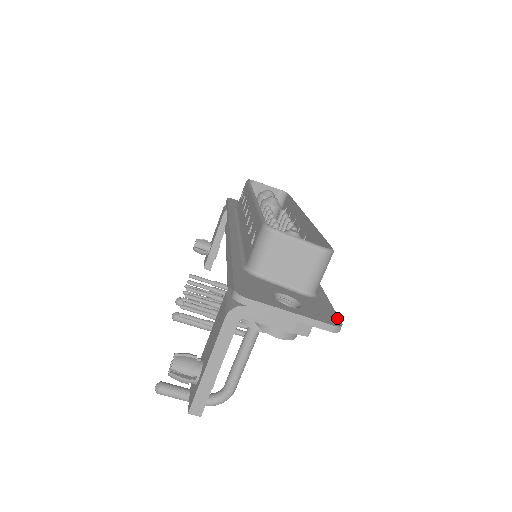
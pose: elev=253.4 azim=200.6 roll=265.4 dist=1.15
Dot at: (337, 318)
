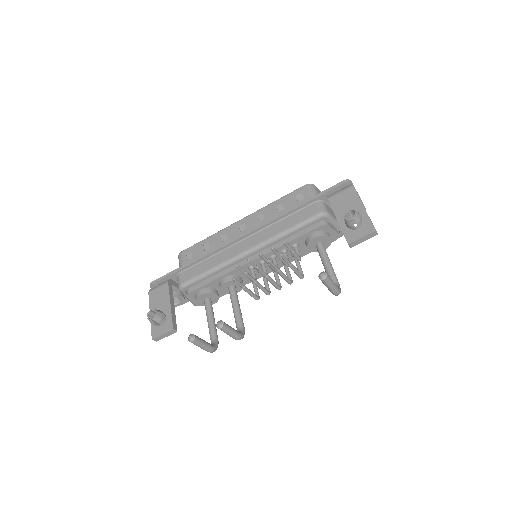
Dot at: occluded
